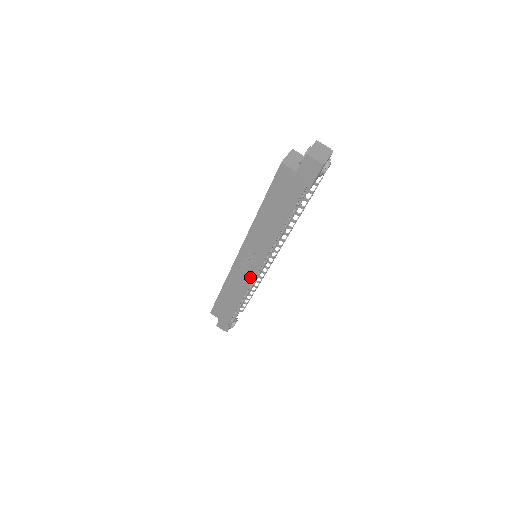
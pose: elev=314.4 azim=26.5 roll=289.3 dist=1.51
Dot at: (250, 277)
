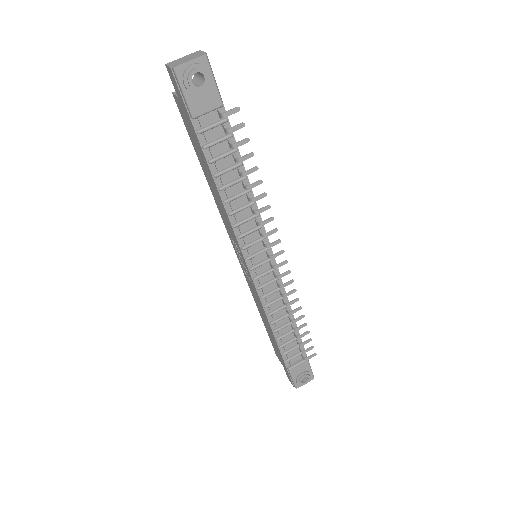
Dot at: (254, 286)
